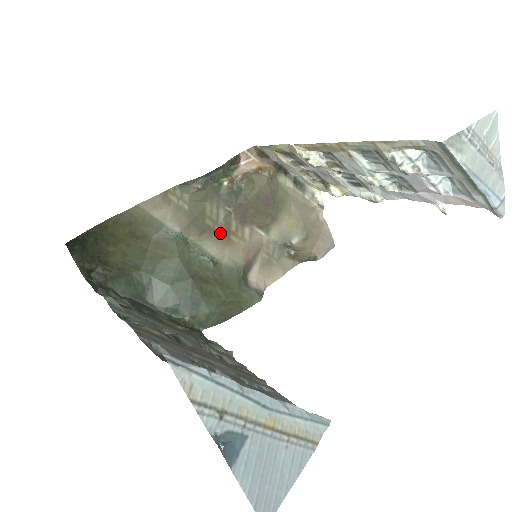
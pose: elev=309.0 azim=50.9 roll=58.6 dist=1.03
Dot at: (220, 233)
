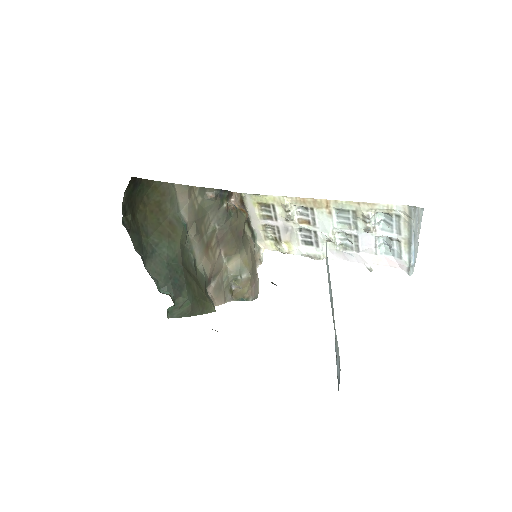
Dot at: (205, 242)
